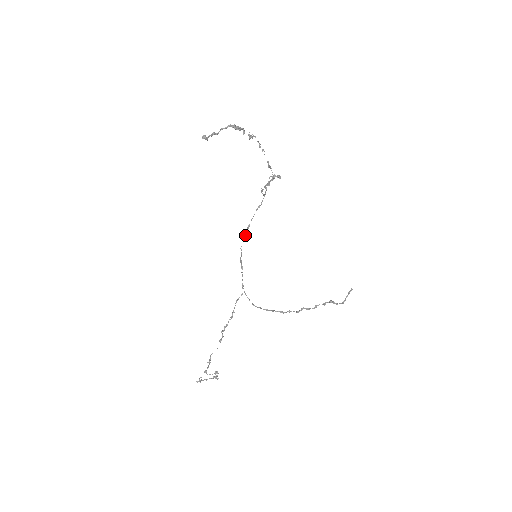
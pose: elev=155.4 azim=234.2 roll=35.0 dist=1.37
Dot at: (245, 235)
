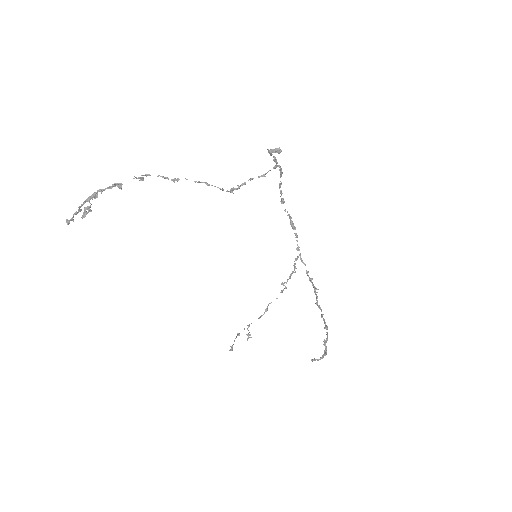
Dot at: (283, 199)
